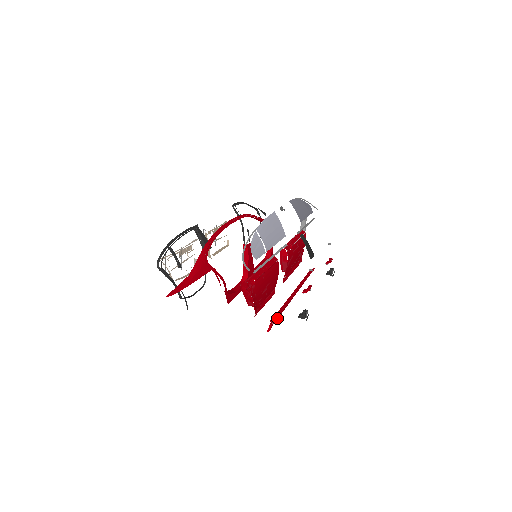
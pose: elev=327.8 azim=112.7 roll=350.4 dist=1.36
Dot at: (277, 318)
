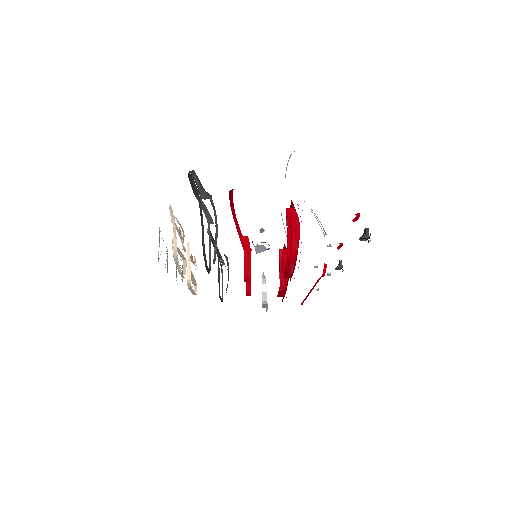
Dot at: occluded
